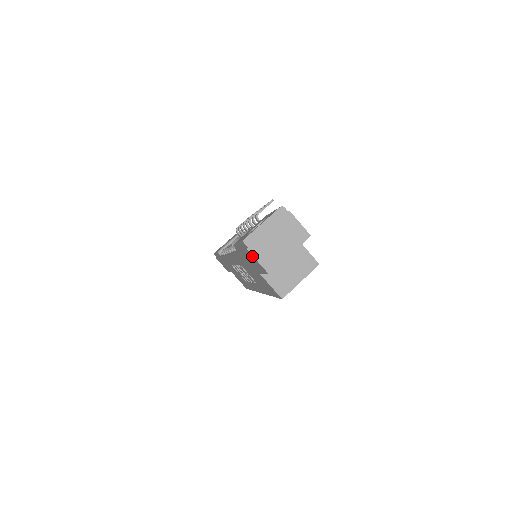
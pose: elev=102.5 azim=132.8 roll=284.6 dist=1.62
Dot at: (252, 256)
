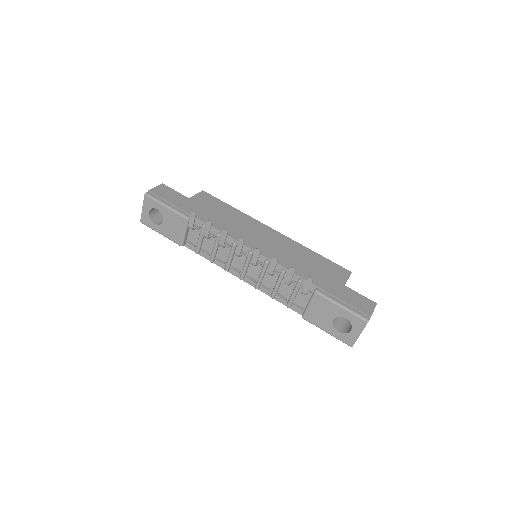
Dot at: occluded
